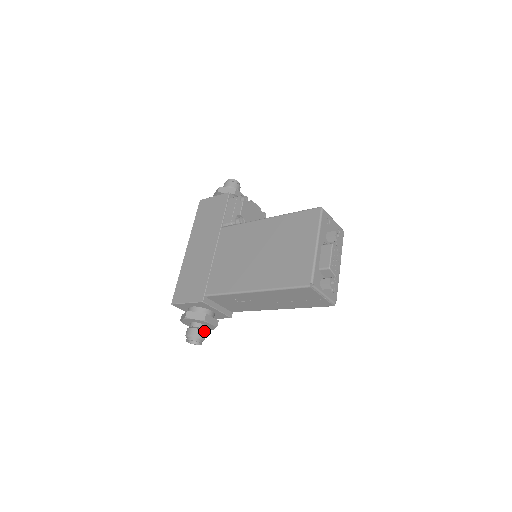
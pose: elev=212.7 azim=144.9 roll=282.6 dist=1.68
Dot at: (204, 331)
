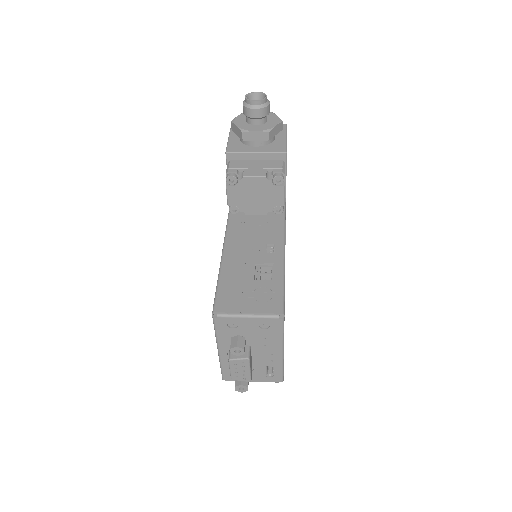
Dot at: occluded
